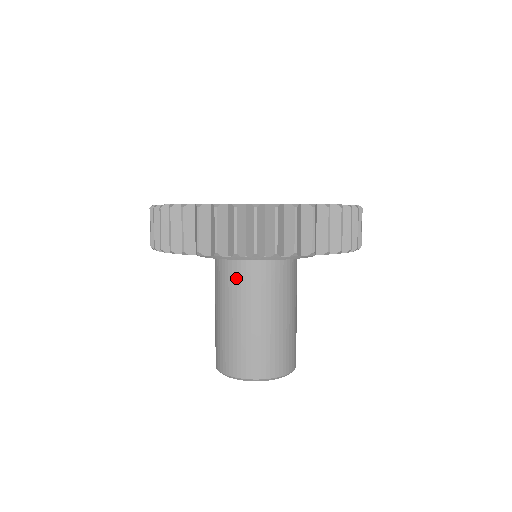
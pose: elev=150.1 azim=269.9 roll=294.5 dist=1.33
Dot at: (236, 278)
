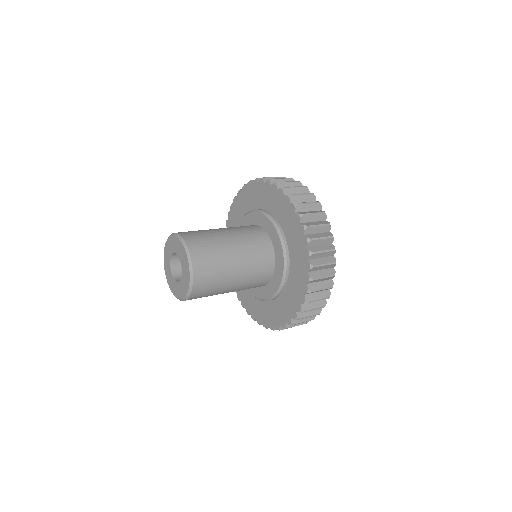
Dot at: occluded
